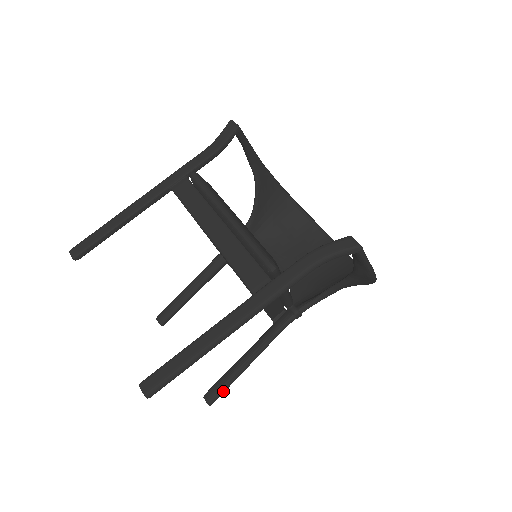
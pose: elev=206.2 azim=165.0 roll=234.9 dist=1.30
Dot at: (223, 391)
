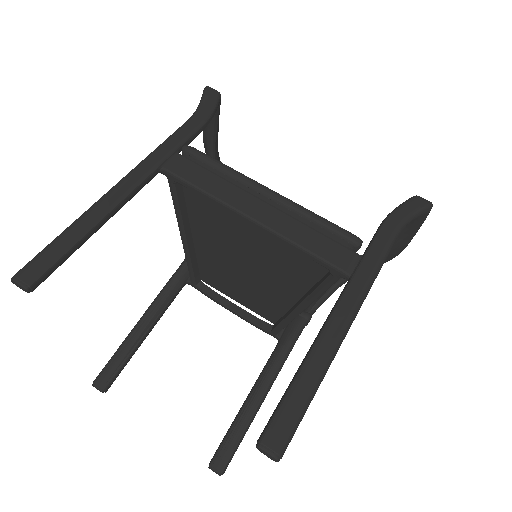
Dot at: (237, 448)
